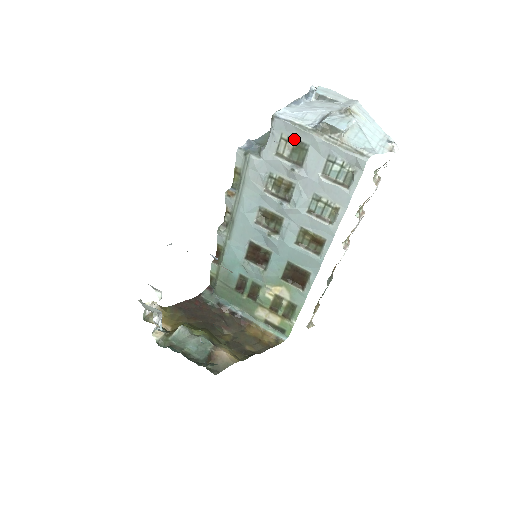
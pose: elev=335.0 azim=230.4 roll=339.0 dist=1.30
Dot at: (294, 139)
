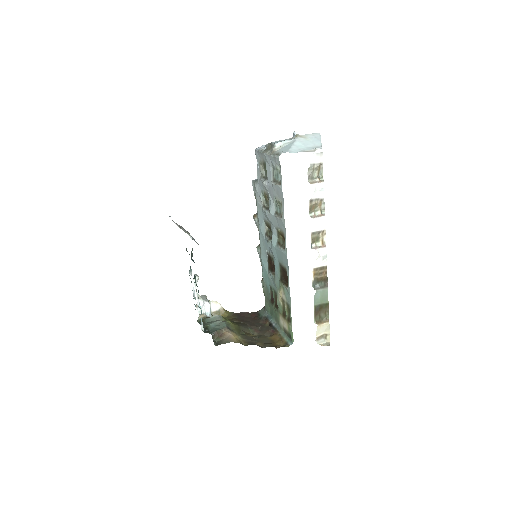
Dot at: (262, 161)
